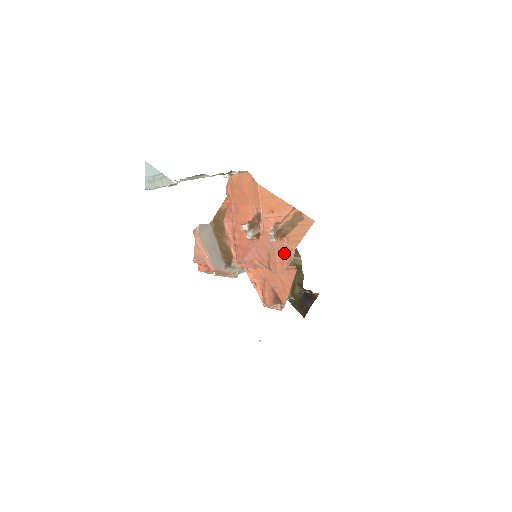
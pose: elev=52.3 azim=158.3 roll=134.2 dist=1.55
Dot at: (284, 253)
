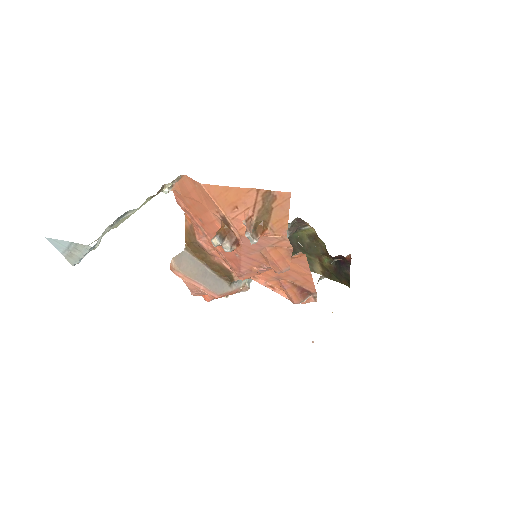
Dot at: (278, 246)
